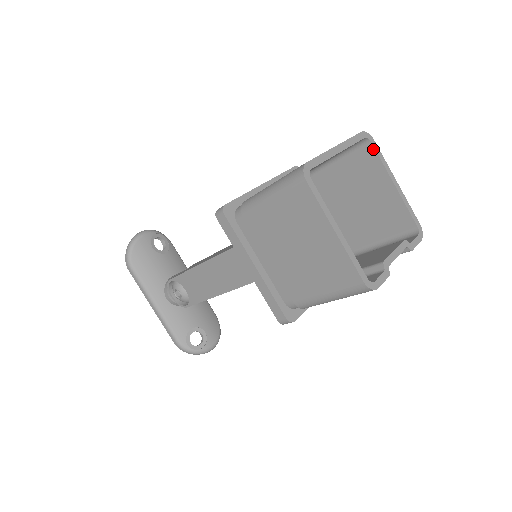
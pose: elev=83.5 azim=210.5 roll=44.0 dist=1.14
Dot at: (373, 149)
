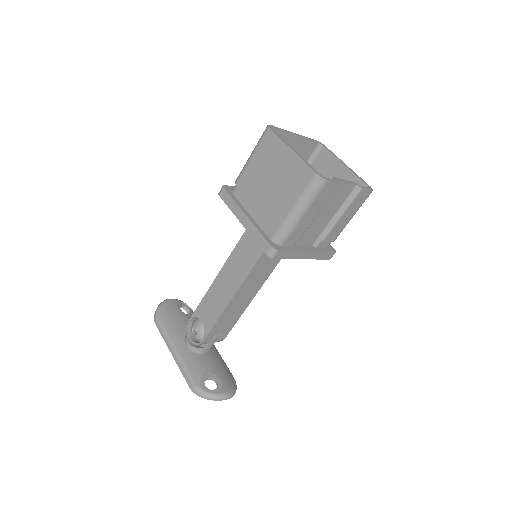
Dot at: (326, 150)
